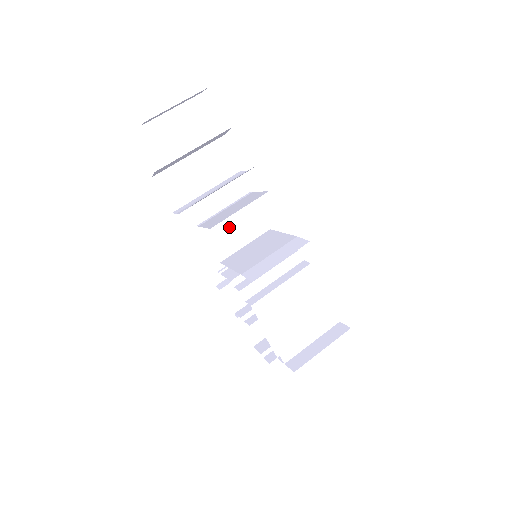
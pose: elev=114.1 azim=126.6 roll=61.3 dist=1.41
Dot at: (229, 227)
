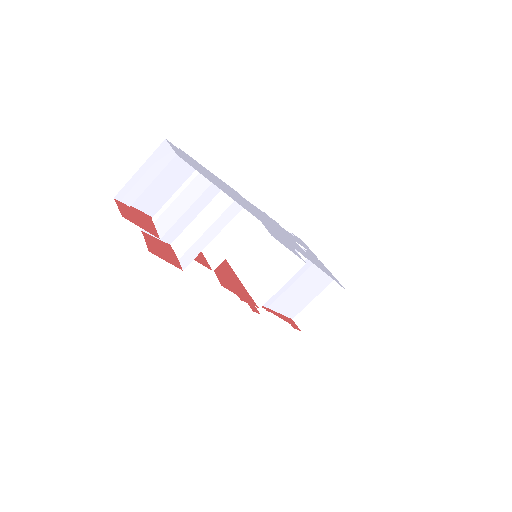
Dot at: occluded
